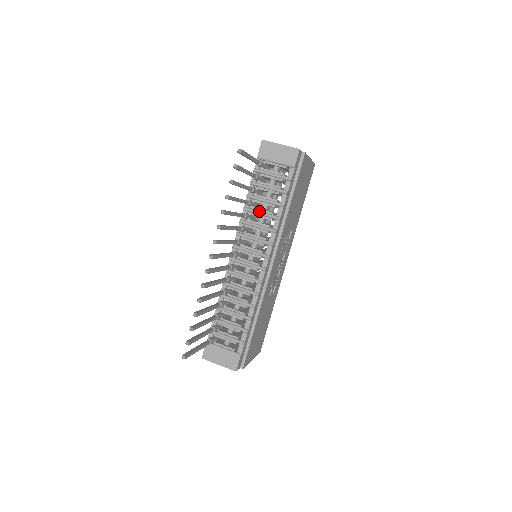
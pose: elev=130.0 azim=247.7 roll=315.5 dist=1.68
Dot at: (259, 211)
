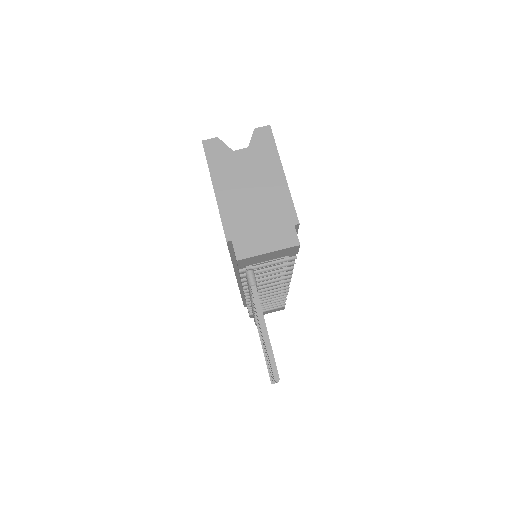
Dot at: (264, 279)
